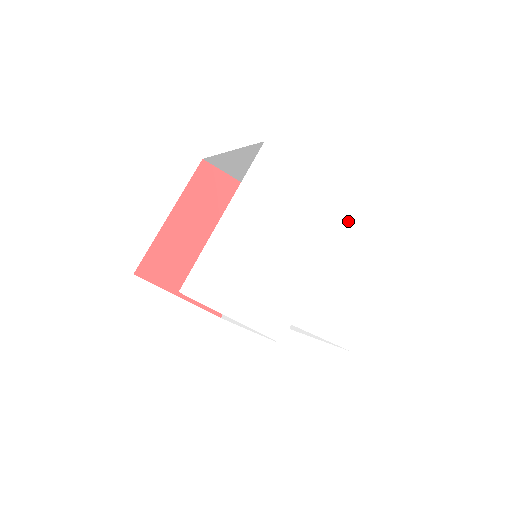
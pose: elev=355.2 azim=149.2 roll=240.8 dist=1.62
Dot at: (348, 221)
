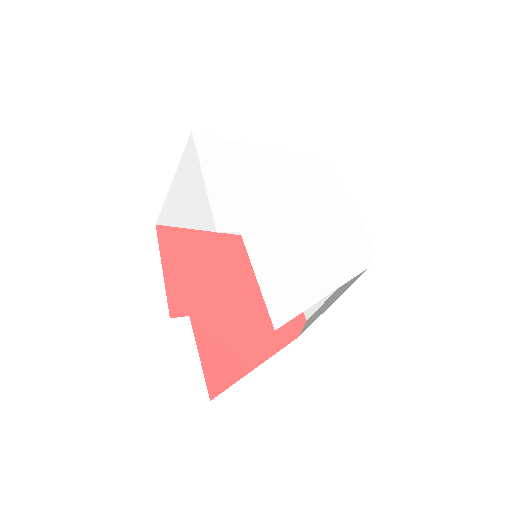
Dot at: (362, 253)
